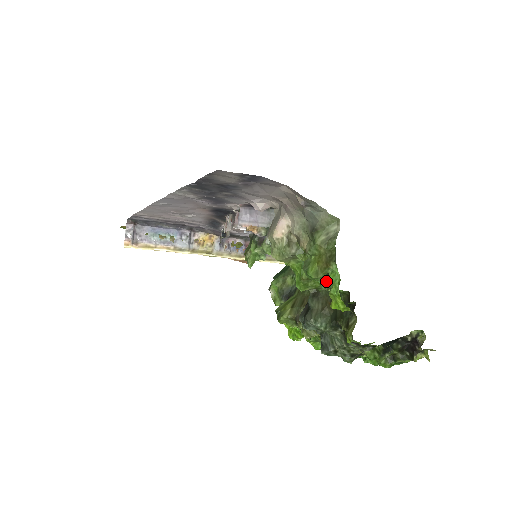
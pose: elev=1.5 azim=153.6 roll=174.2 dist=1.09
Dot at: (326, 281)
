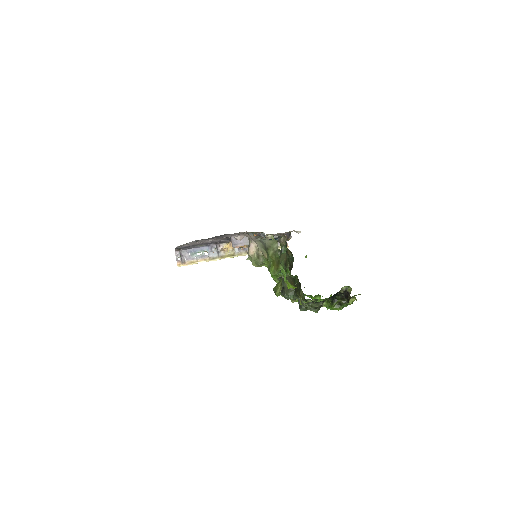
Dot at: occluded
